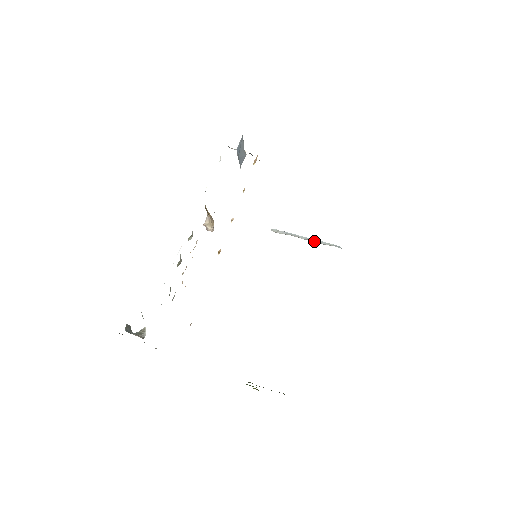
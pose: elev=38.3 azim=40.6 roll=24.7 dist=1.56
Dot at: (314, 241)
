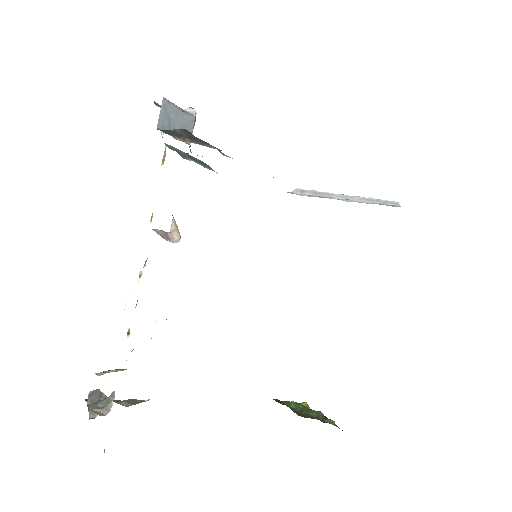
Dot at: (356, 200)
